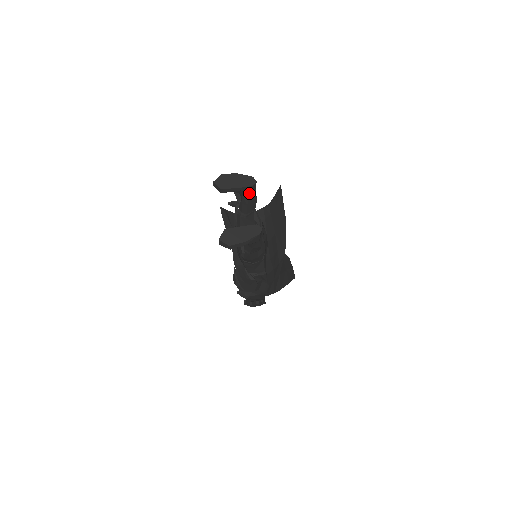
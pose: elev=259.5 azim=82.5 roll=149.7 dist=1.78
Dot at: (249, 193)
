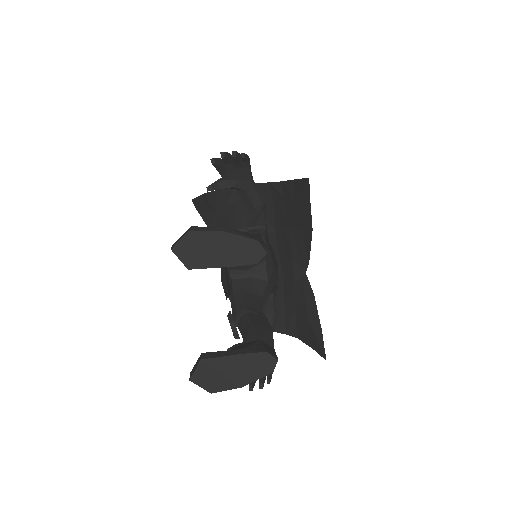
Dot at: occluded
